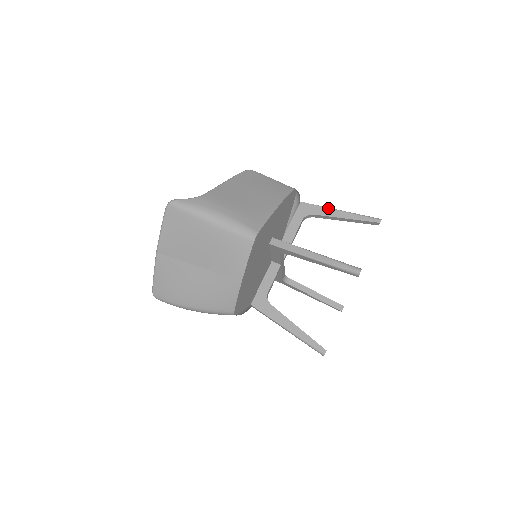
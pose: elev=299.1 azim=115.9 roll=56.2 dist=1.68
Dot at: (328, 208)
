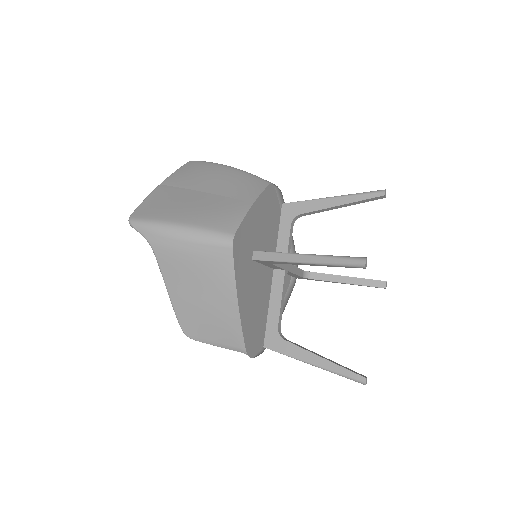
Dot at: occluded
